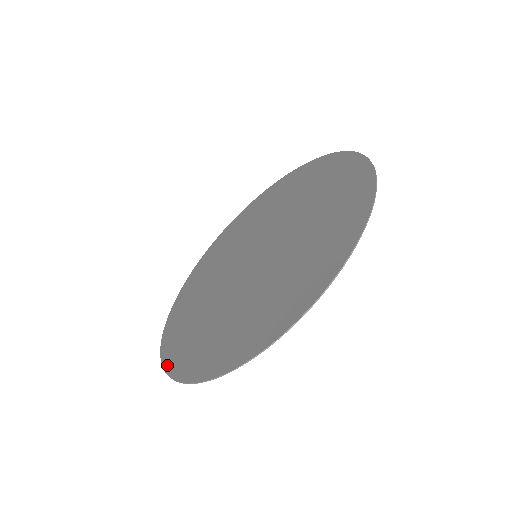
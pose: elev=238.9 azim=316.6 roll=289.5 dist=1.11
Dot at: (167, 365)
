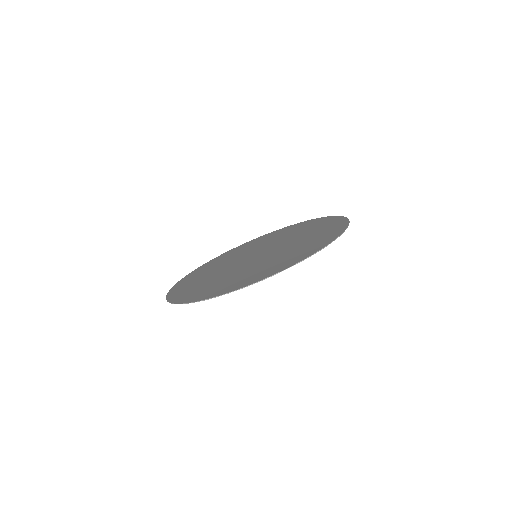
Dot at: (232, 290)
